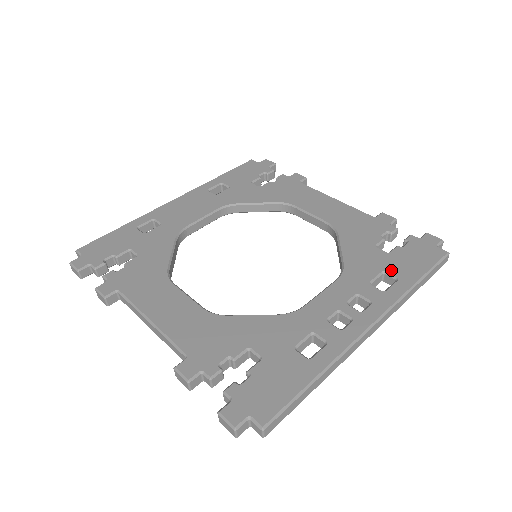
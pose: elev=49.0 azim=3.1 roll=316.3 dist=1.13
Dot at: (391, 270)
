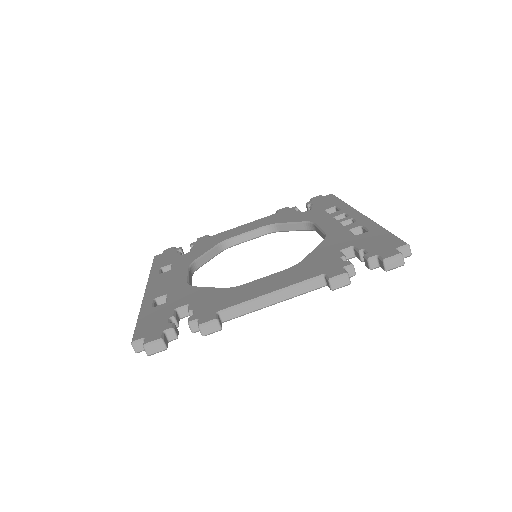
Dot at: (327, 208)
